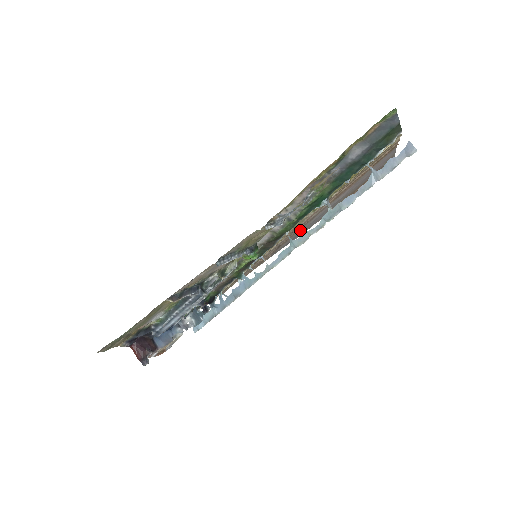
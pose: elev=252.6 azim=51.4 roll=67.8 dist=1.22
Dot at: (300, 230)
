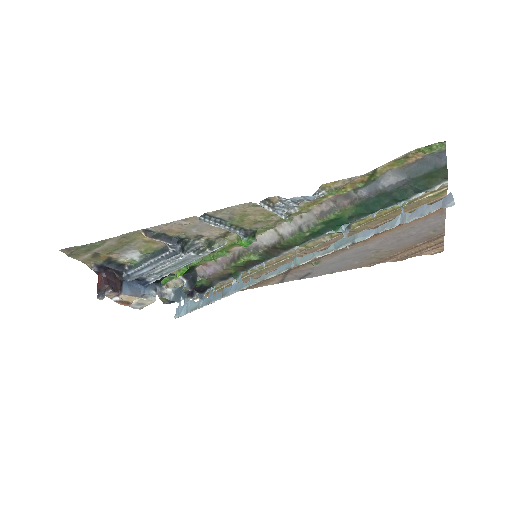
Dot at: (316, 262)
